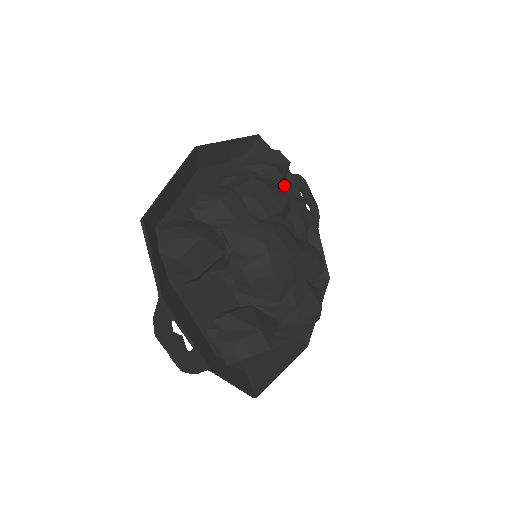
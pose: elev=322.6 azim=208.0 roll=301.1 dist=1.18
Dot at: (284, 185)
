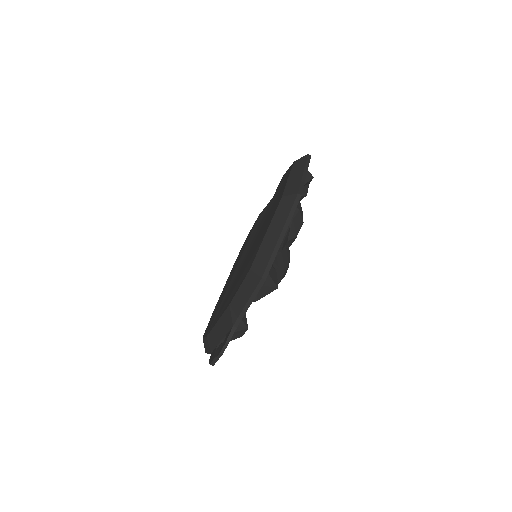
Dot at: occluded
